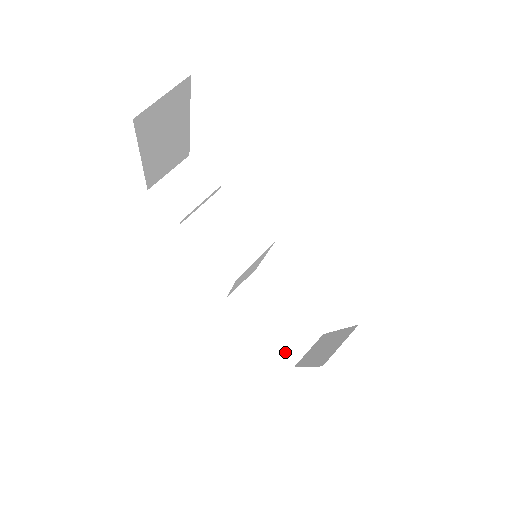
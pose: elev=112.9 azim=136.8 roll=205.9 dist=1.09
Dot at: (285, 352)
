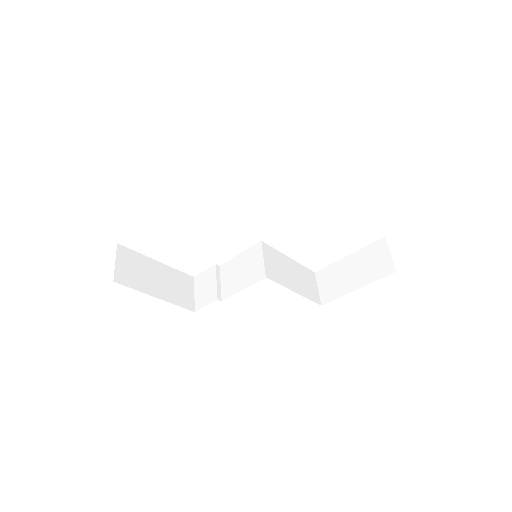
Dot at: (381, 274)
